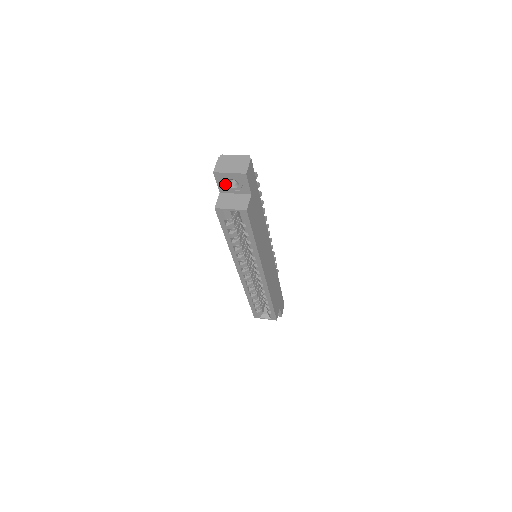
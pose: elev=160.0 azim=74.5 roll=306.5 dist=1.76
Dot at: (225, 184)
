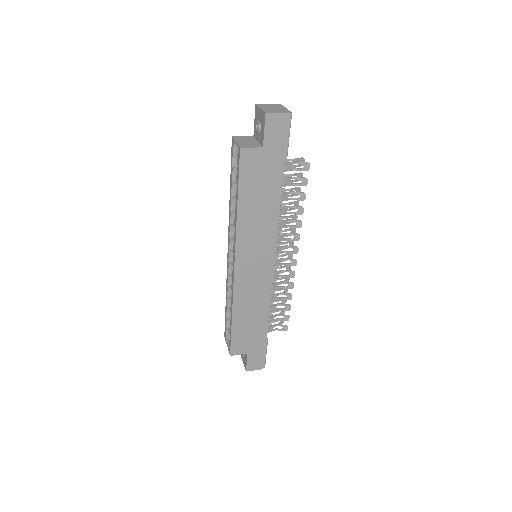
Dot at: (257, 125)
